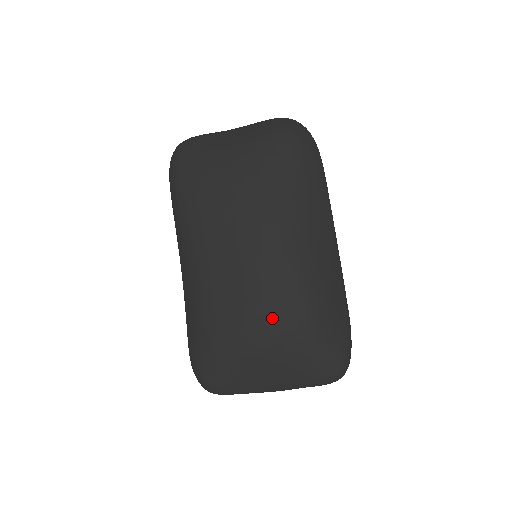
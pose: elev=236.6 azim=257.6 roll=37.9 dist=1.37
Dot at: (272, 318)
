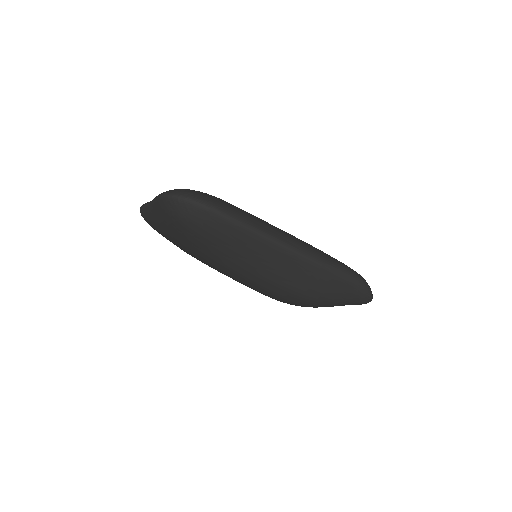
Dot at: occluded
